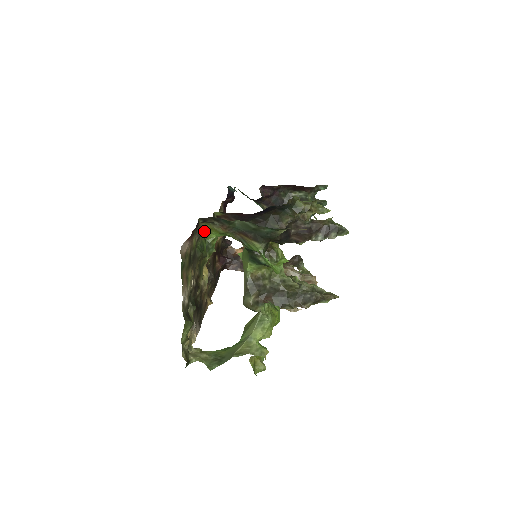
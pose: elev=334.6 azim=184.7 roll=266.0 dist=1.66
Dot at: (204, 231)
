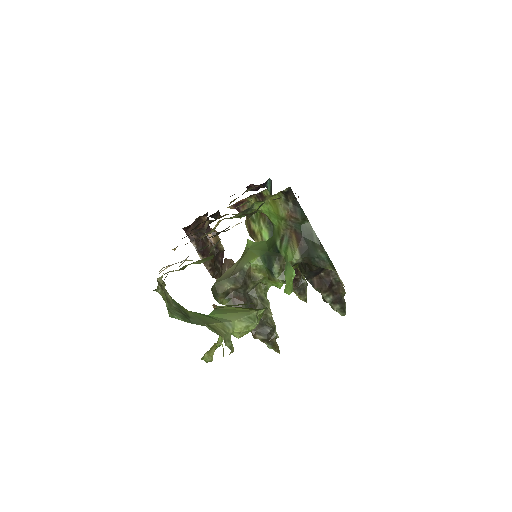
Dot at: (266, 197)
